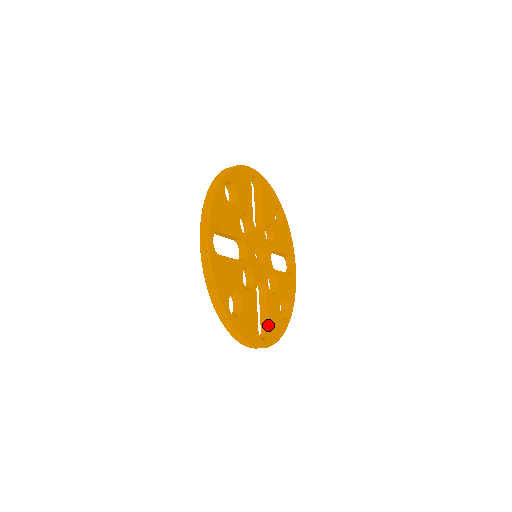
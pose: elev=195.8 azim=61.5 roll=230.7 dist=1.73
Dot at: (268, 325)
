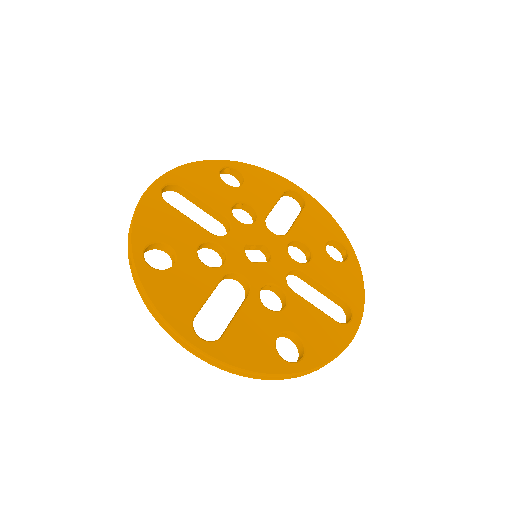
Dot at: (340, 297)
